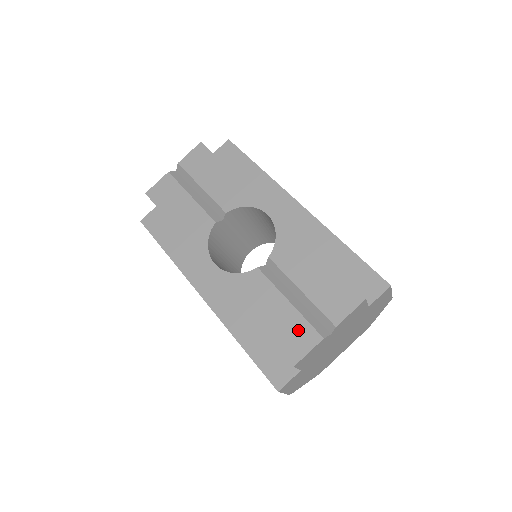
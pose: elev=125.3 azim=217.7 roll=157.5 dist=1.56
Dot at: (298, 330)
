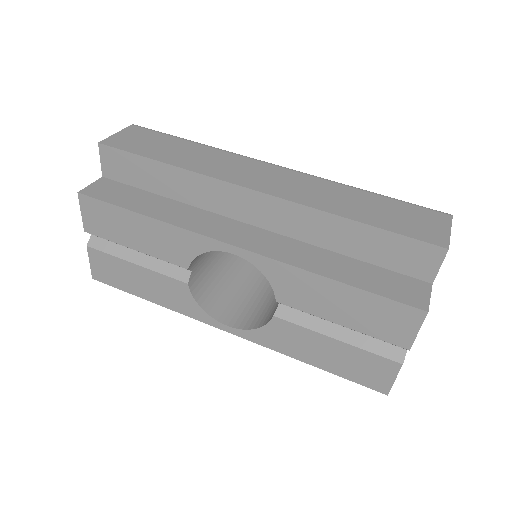
Dot at: (367, 364)
